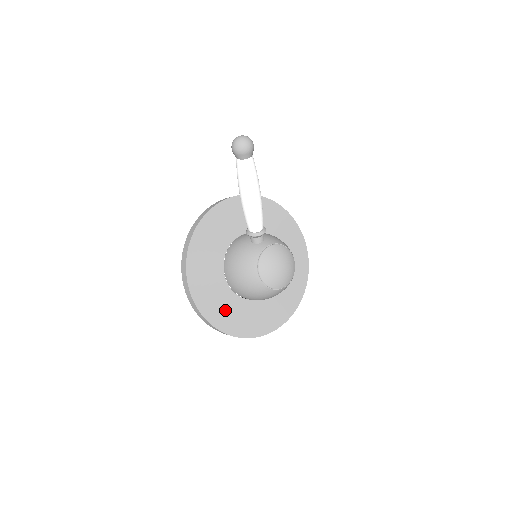
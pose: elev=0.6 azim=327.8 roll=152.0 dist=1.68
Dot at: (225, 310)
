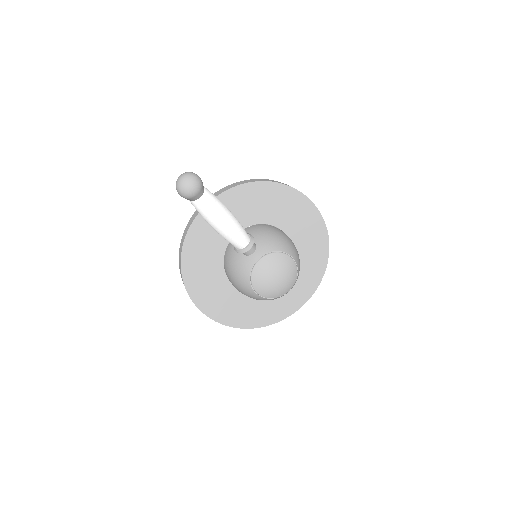
Dot at: (237, 309)
